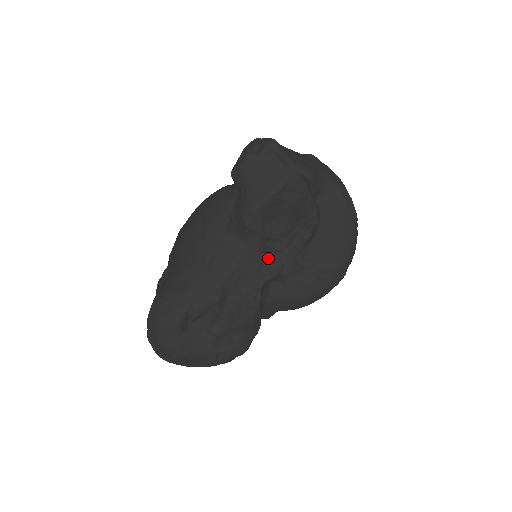
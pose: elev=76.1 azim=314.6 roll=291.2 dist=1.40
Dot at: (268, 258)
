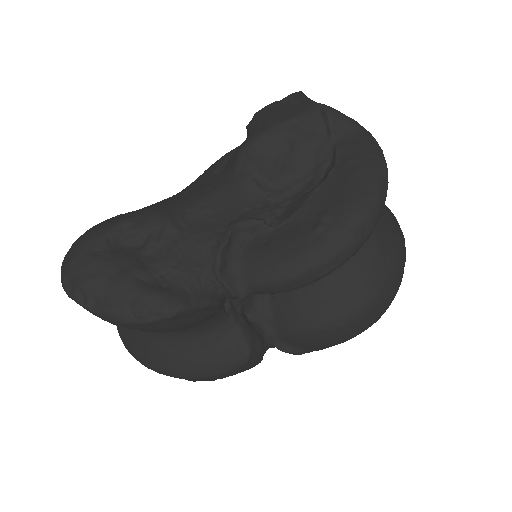
Dot at: (256, 203)
